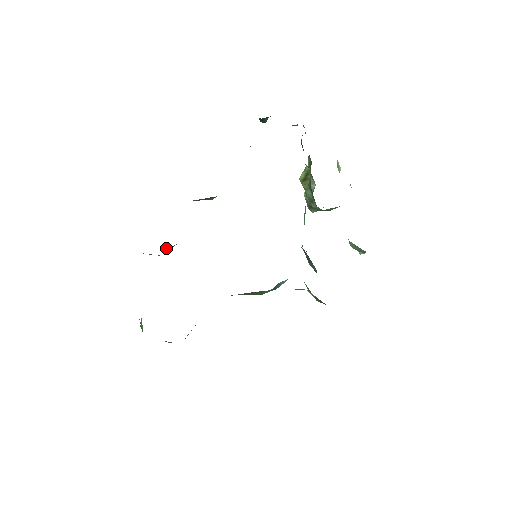
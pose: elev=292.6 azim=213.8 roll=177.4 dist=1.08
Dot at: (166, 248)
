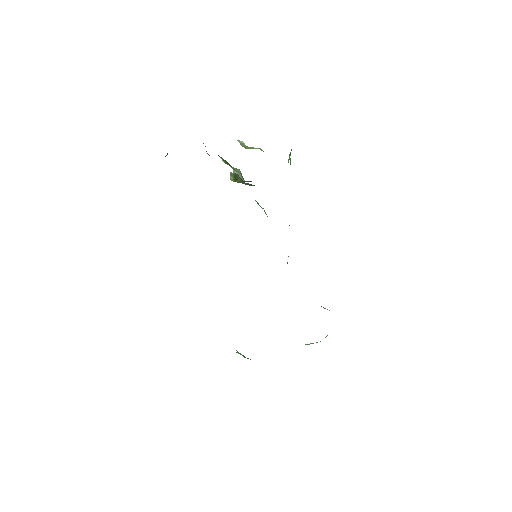
Dot at: occluded
